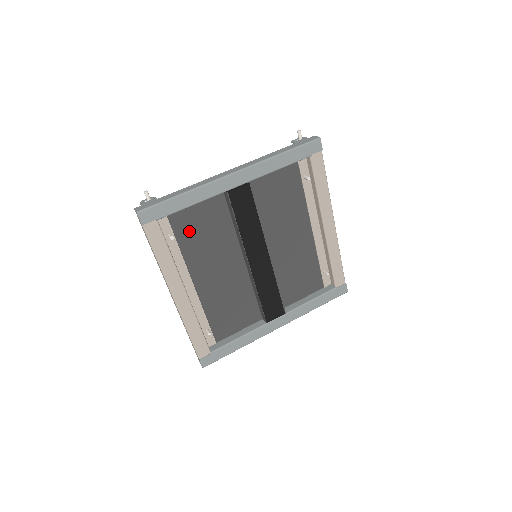
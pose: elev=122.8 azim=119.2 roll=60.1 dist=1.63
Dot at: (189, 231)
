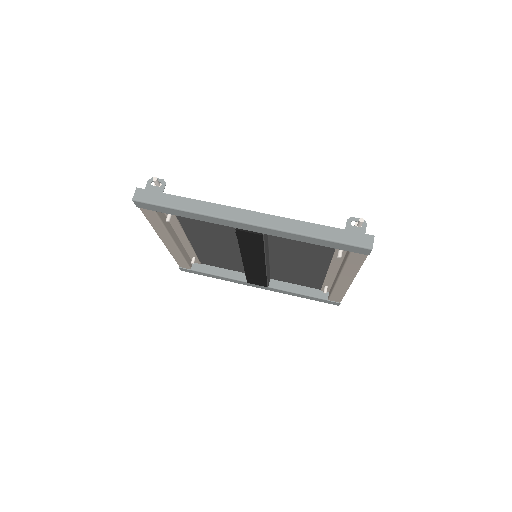
Dot at: (192, 219)
